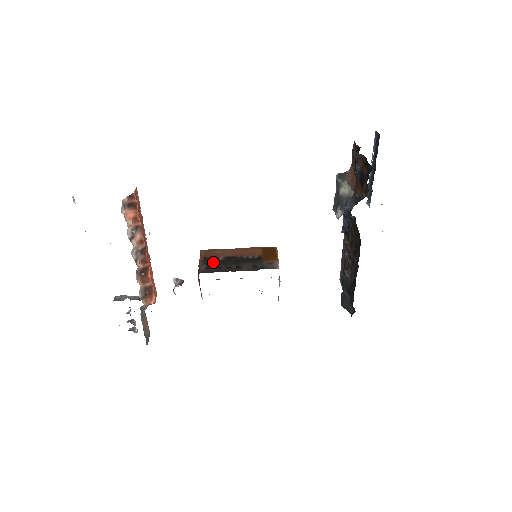
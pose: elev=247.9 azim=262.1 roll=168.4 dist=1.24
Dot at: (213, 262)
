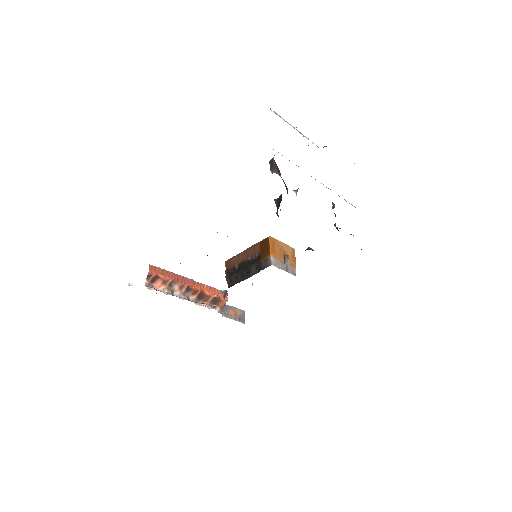
Dot at: (232, 274)
